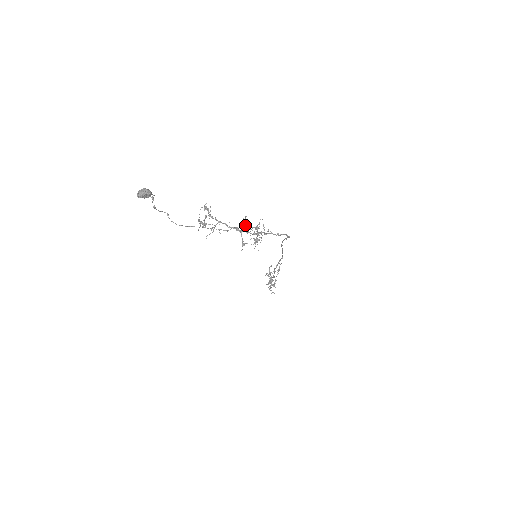
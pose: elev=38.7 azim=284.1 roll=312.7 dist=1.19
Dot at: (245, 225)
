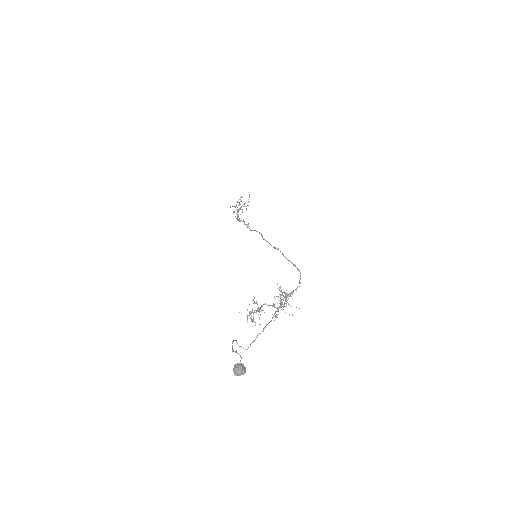
Dot at: occluded
